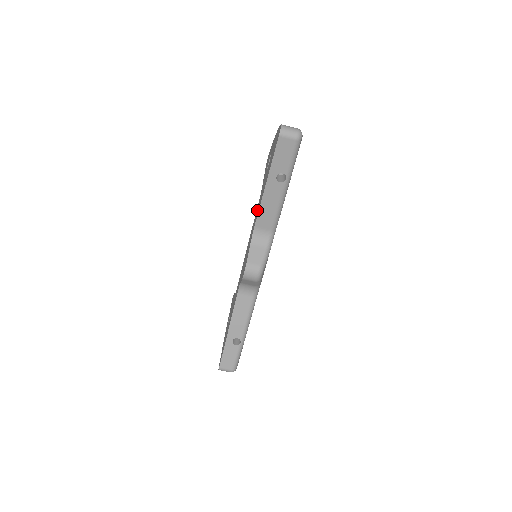
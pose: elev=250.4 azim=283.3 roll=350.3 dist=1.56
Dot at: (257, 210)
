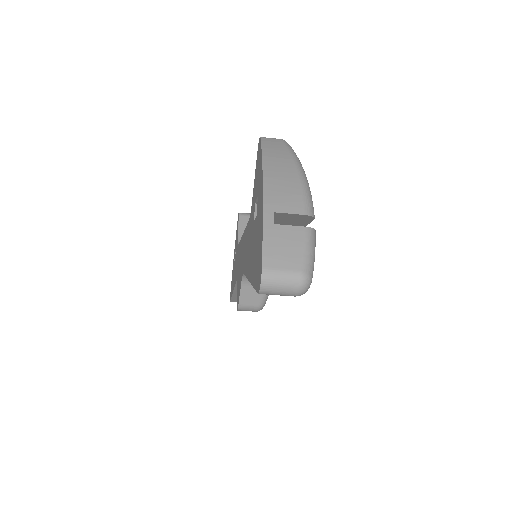
Dot at: (246, 246)
